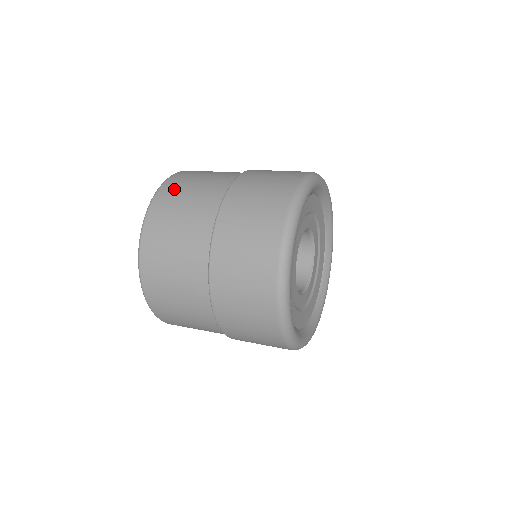
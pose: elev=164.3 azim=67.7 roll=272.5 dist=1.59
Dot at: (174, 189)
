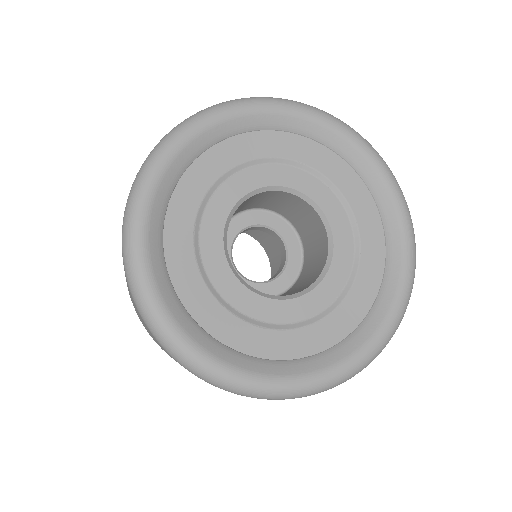
Dot at: occluded
